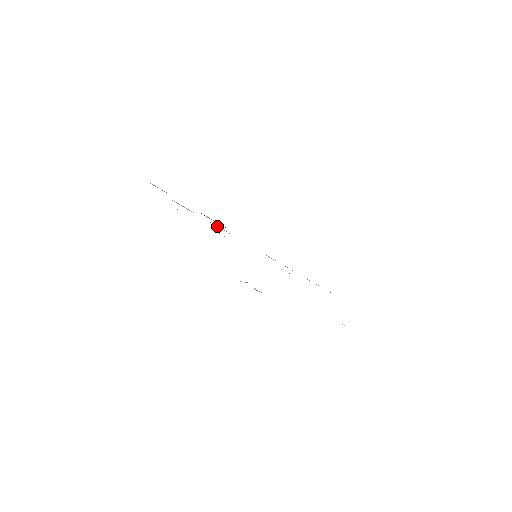
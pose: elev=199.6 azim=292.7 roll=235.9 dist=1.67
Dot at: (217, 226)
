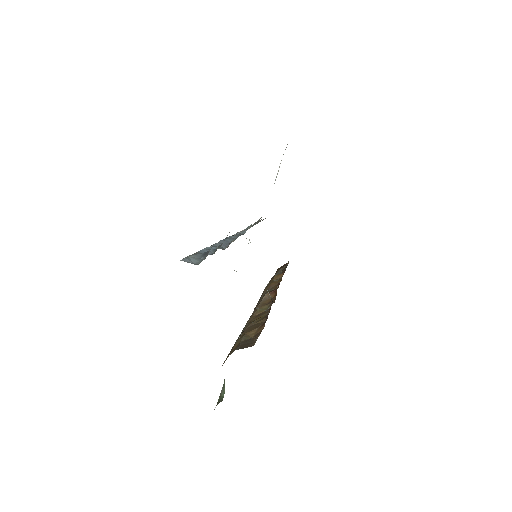
Dot at: occluded
